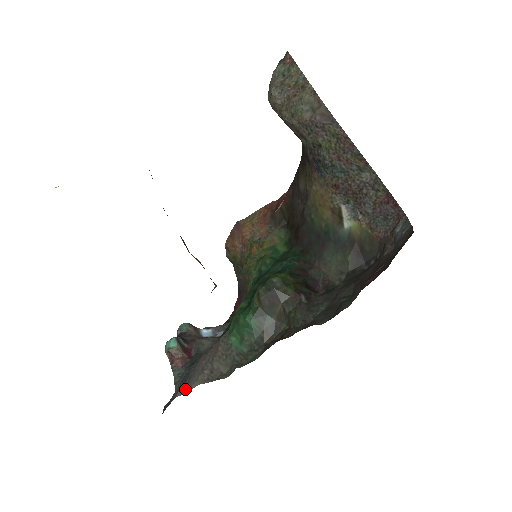
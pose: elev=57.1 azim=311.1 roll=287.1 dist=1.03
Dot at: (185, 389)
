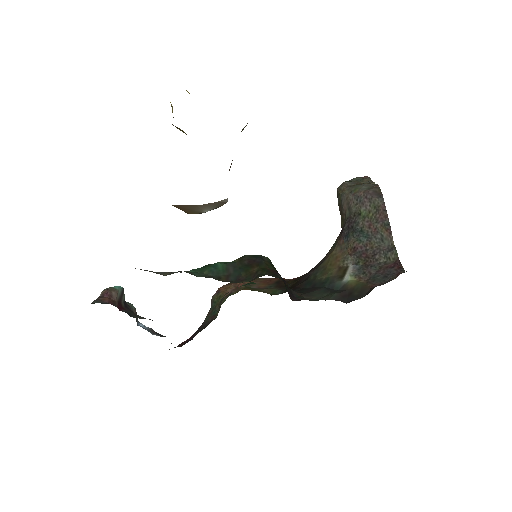
Dot at: occluded
